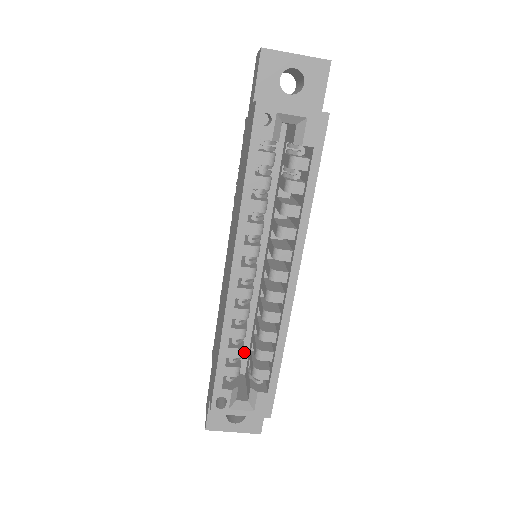
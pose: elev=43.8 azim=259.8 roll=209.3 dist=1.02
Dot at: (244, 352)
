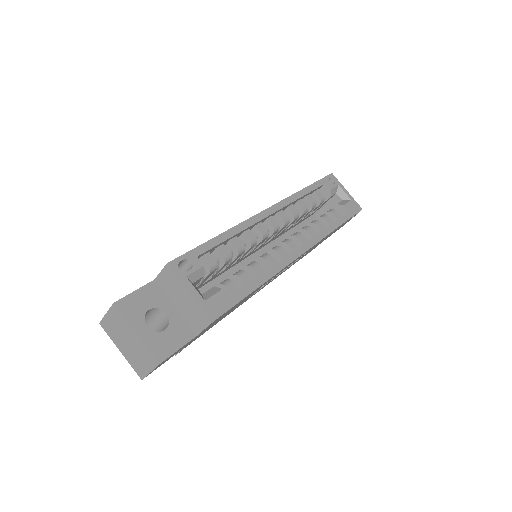
Dot at: occluded
